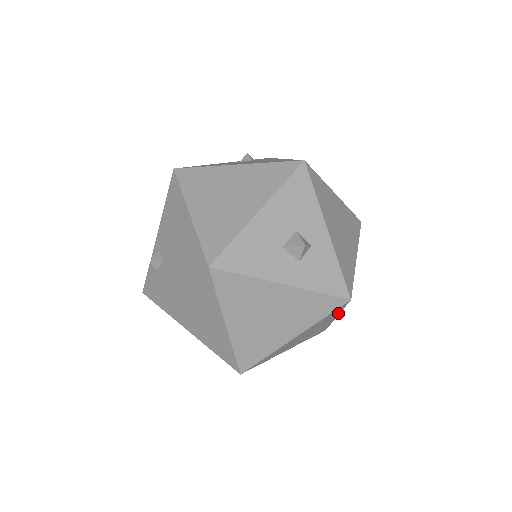
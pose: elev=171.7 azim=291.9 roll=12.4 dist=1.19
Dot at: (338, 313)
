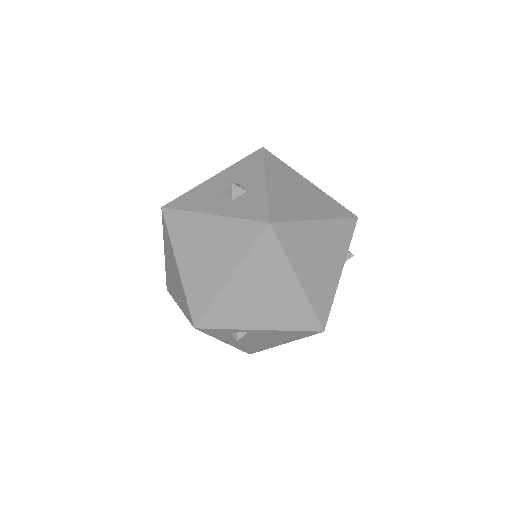
Dot at: (286, 263)
